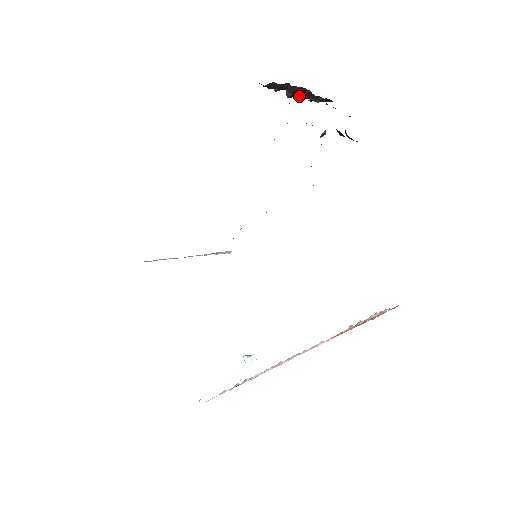
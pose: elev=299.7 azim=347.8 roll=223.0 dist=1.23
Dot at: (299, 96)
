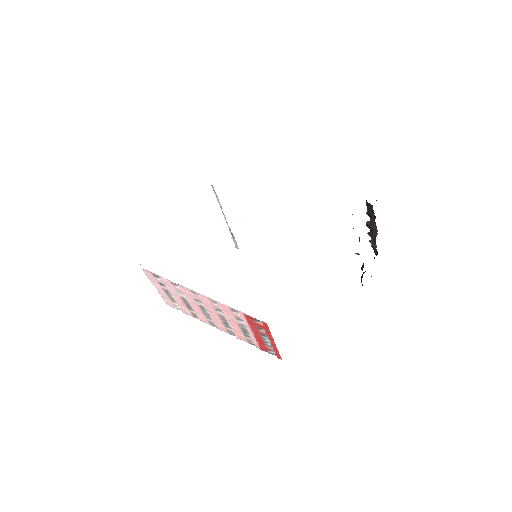
Dot at: (370, 231)
